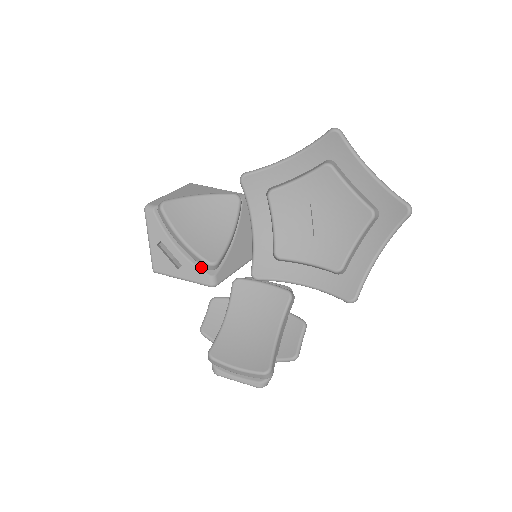
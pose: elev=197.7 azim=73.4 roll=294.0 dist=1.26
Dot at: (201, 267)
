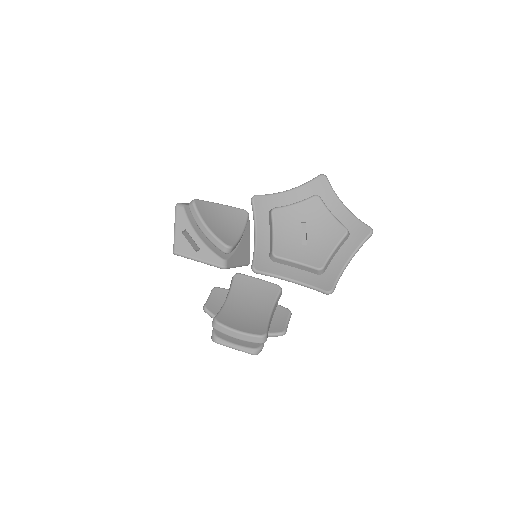
Dot at: (216, 252)
